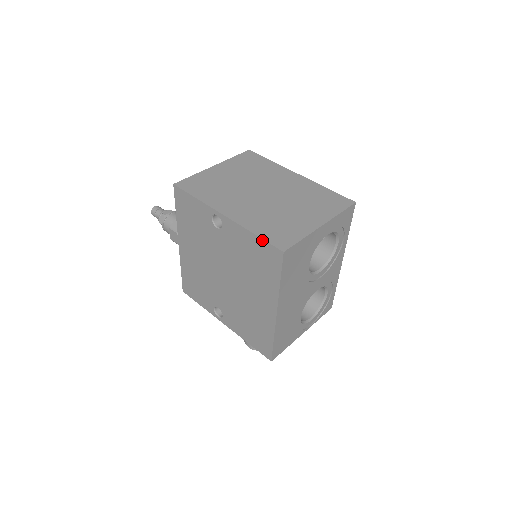
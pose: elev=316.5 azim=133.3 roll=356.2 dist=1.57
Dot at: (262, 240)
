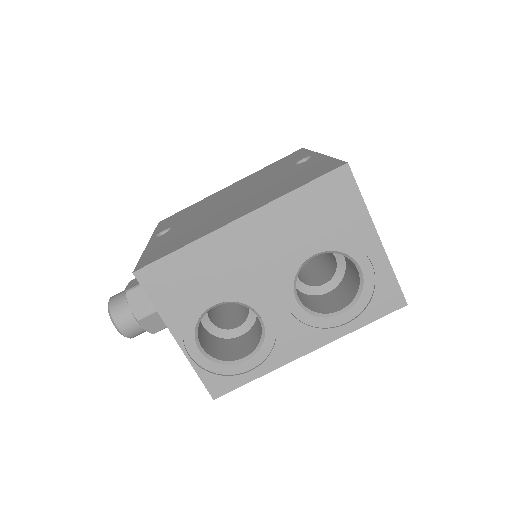
Dot at: (336, 160)
